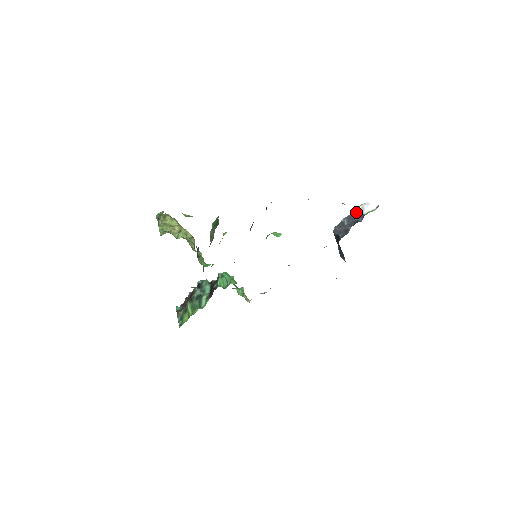
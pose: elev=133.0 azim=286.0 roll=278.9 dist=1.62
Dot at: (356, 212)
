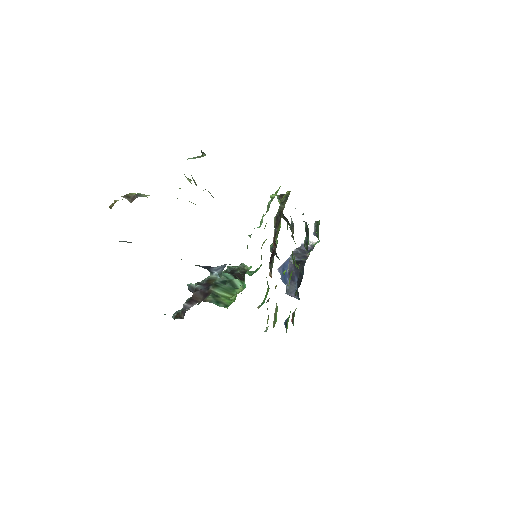
Dot at: (301, 247)
